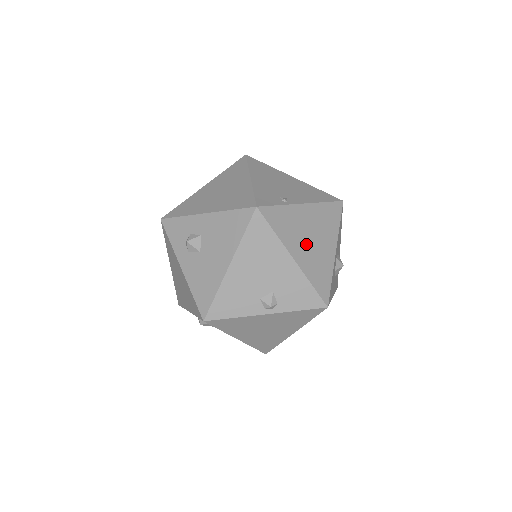
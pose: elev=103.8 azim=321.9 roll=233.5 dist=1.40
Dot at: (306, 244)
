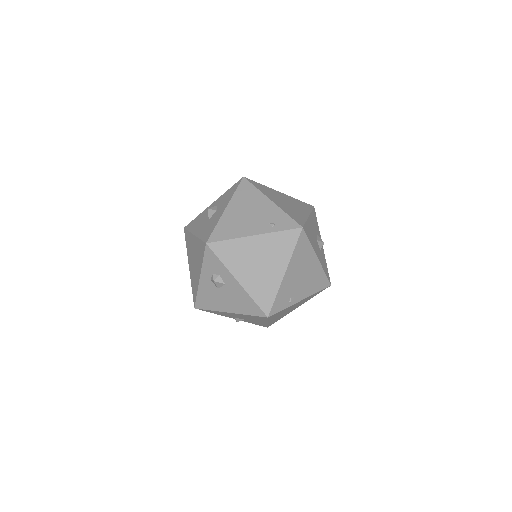
Dot at: (282, 314)
